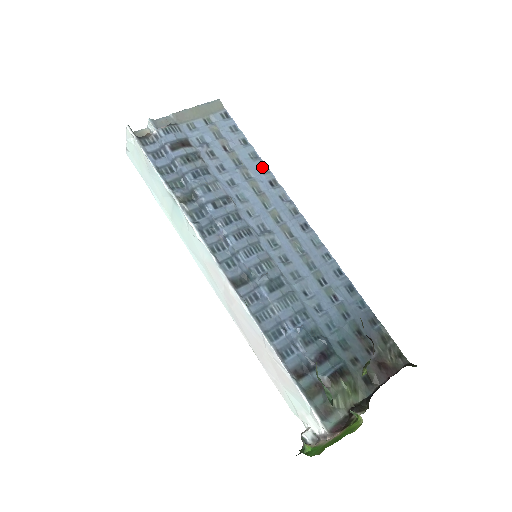
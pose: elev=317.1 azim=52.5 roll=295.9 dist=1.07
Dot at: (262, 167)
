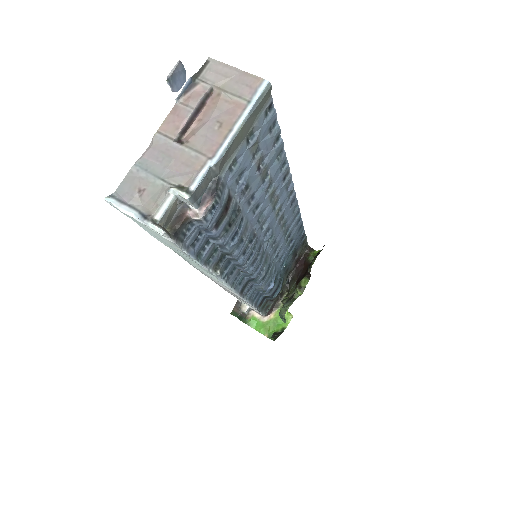
Dot at: (283, 164)
